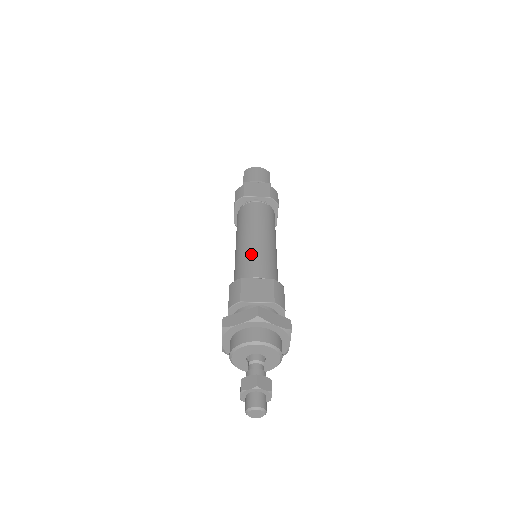
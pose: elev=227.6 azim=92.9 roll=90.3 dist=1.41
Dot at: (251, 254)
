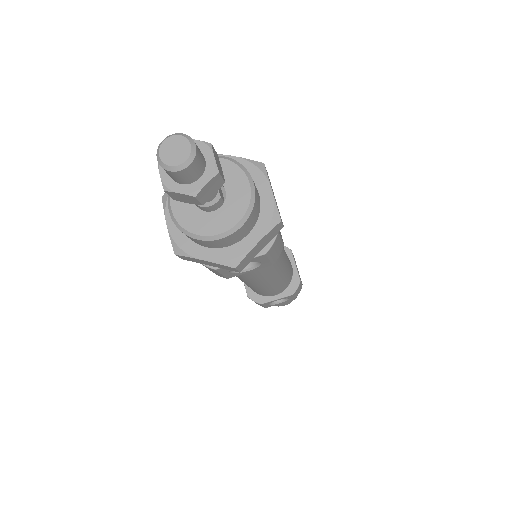
Dot at: occluded
